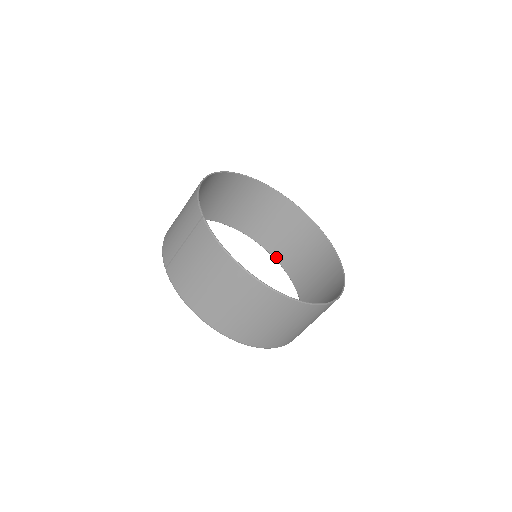
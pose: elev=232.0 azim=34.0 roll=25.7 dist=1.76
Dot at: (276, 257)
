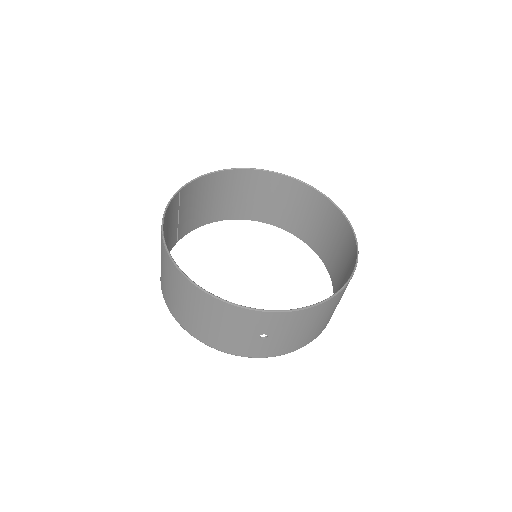
Dot at: (334, 286)
